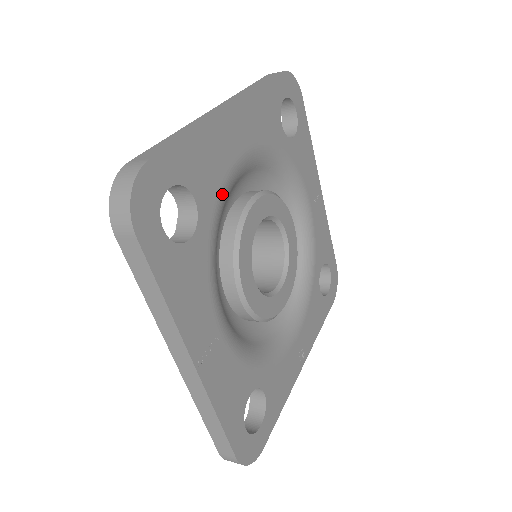
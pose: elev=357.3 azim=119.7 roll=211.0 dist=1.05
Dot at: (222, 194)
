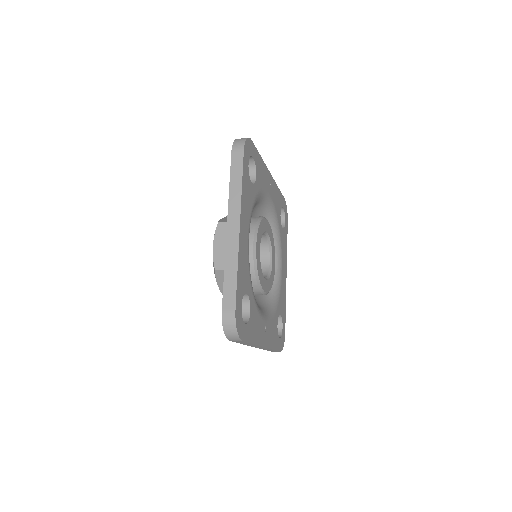
Dot at: occluded
